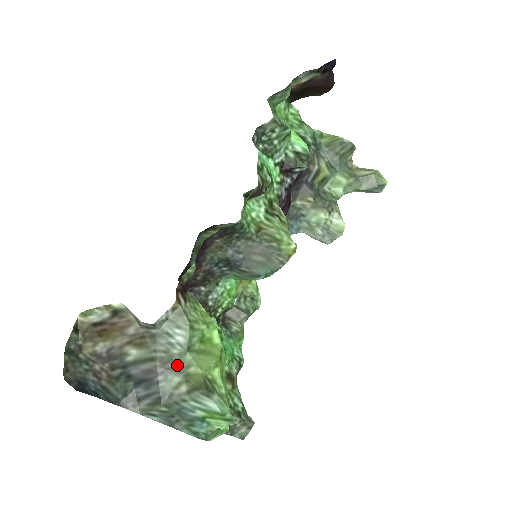
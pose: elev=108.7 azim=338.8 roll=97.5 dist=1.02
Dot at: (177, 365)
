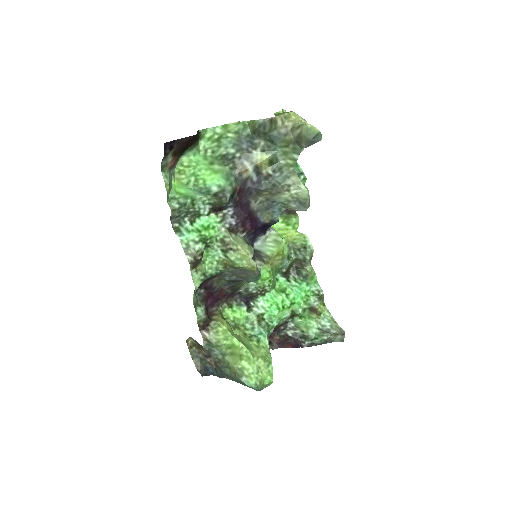
Dot at: (224, 364)
